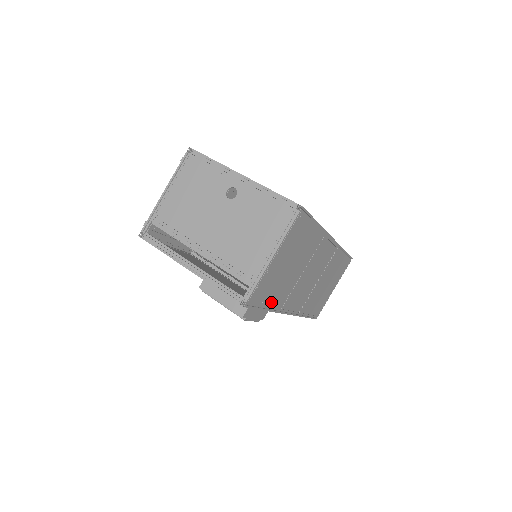
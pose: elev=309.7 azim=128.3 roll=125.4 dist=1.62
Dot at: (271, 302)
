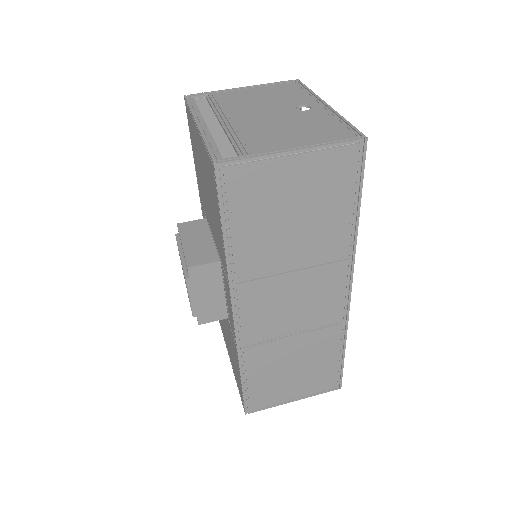
Dot at: (238, 239)
